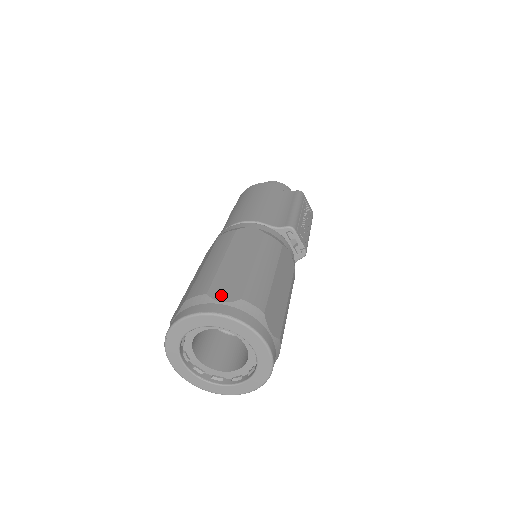
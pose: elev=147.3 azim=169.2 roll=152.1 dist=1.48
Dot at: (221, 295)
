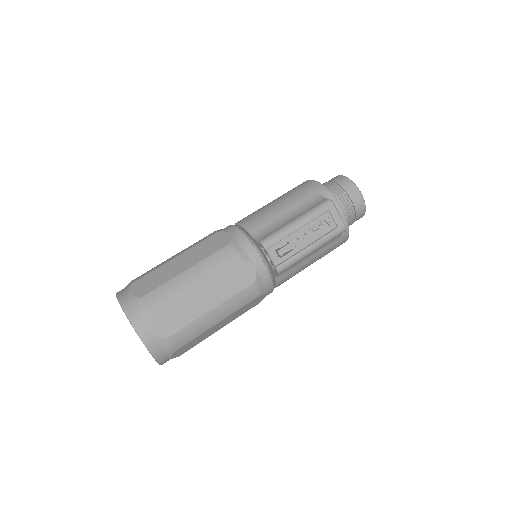
Dot at: (137, 288)
